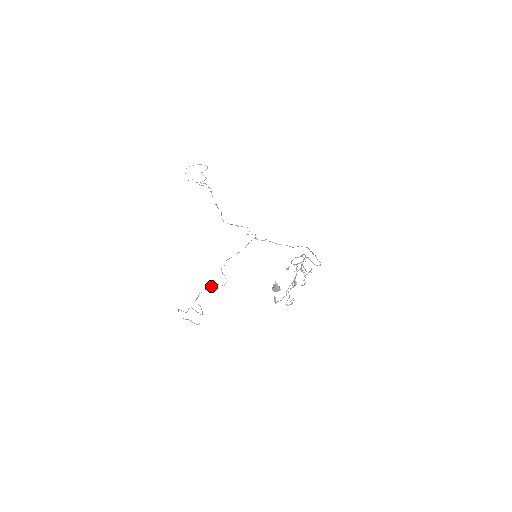
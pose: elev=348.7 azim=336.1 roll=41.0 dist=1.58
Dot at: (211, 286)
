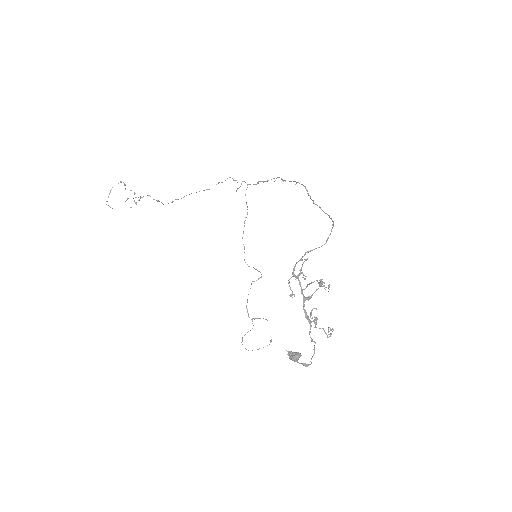
Dot at: occluded
